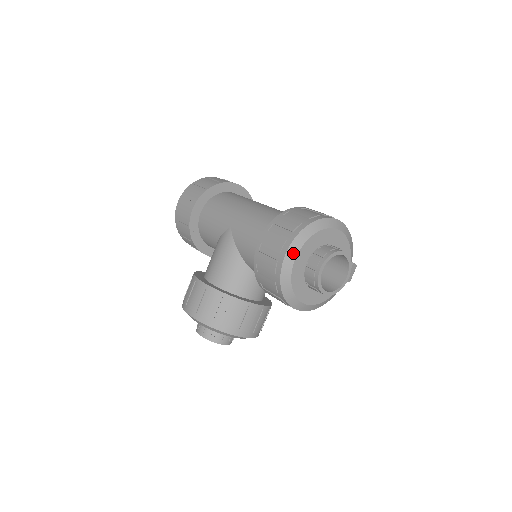
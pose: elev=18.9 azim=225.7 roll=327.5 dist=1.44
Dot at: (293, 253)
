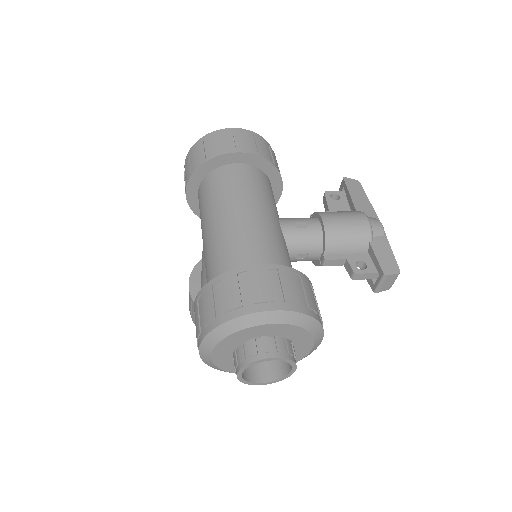
Dot at: (206, 351)
